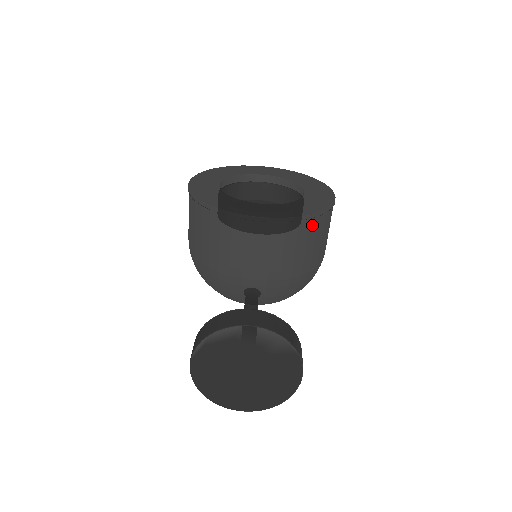
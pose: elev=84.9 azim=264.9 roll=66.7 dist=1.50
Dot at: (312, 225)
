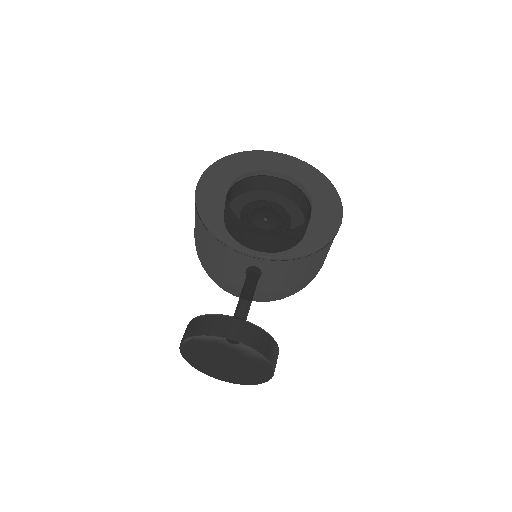
Dot at: (305, 260)
